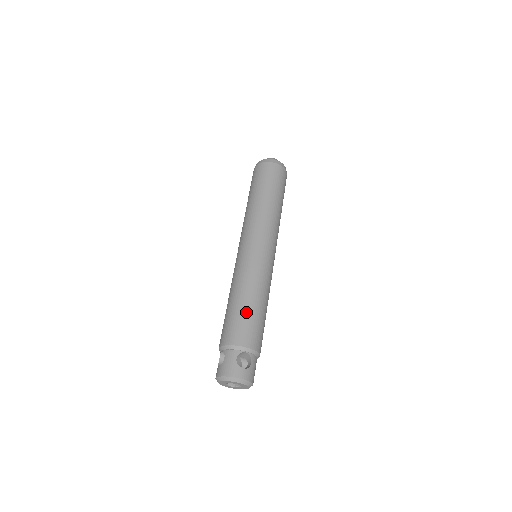
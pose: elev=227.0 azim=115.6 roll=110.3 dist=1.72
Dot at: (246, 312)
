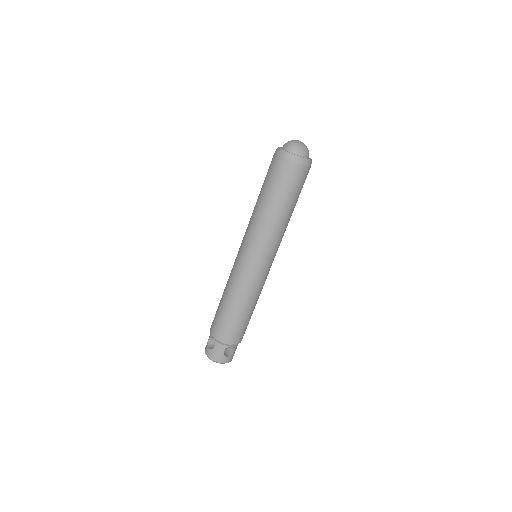
Dot at: (238, 320)
